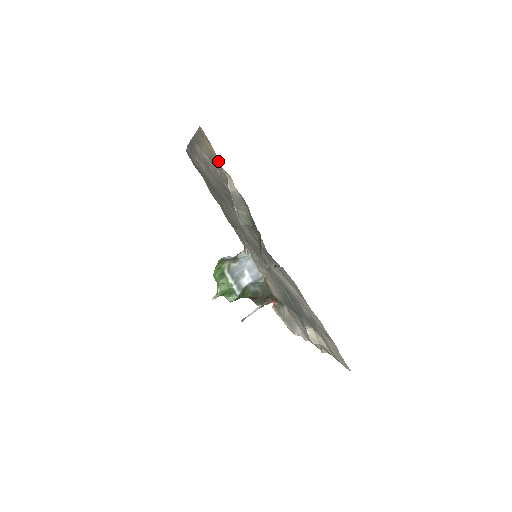
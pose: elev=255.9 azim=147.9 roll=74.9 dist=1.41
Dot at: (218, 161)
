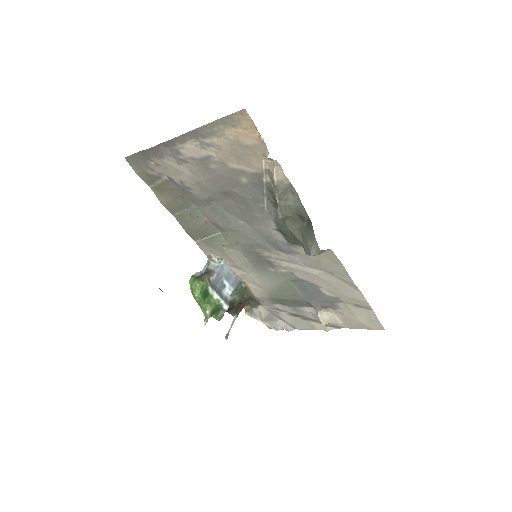
Dot at: (261, 149)
